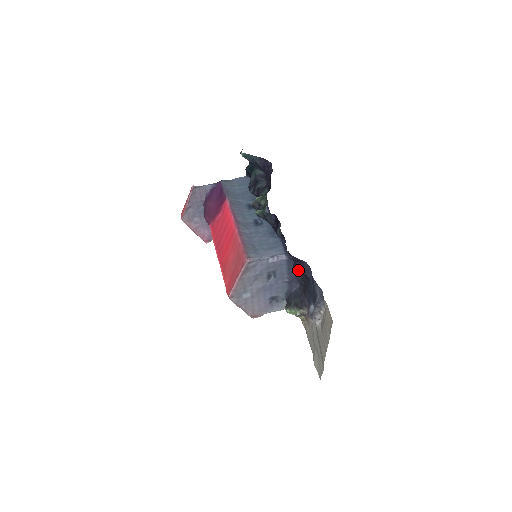
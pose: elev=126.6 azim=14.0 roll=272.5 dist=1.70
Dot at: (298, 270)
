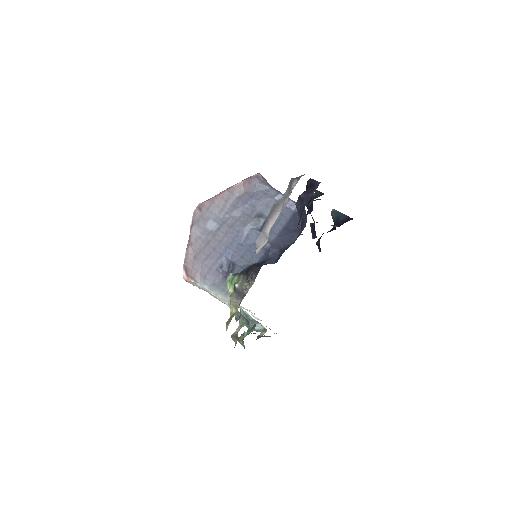
Dot at: (301, 197)
